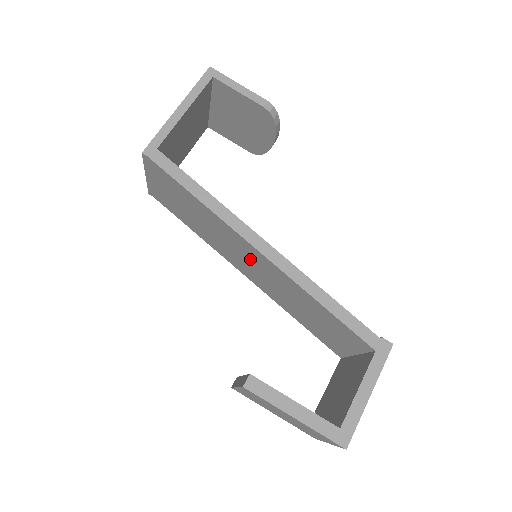
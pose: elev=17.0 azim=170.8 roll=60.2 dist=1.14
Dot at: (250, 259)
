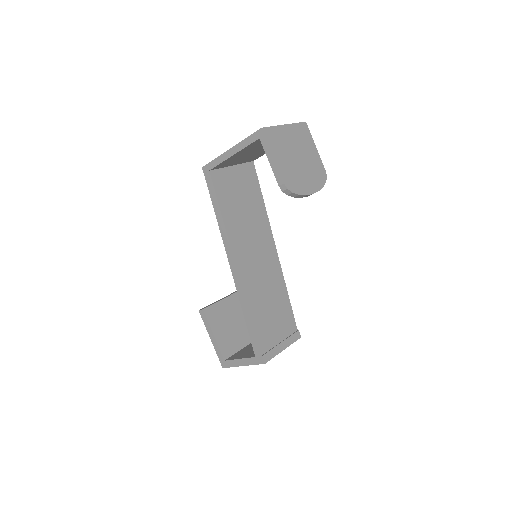
Dot at: occluded
